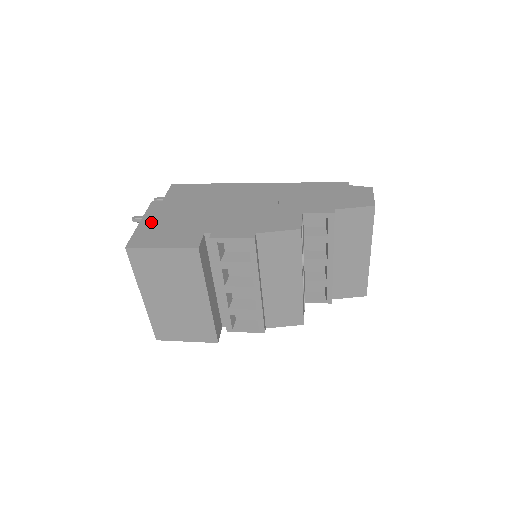
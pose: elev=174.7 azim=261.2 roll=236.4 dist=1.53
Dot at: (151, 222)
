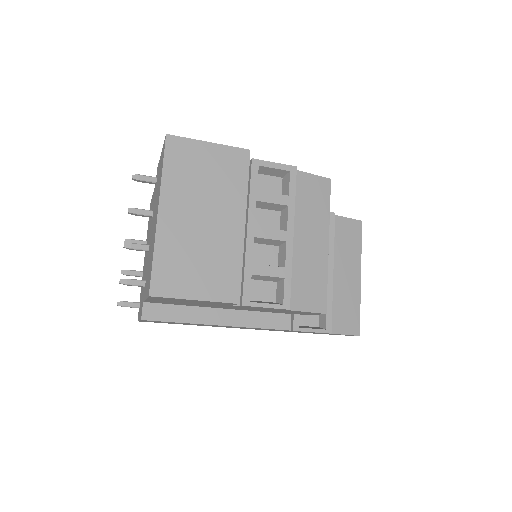
Dot at: occluded
